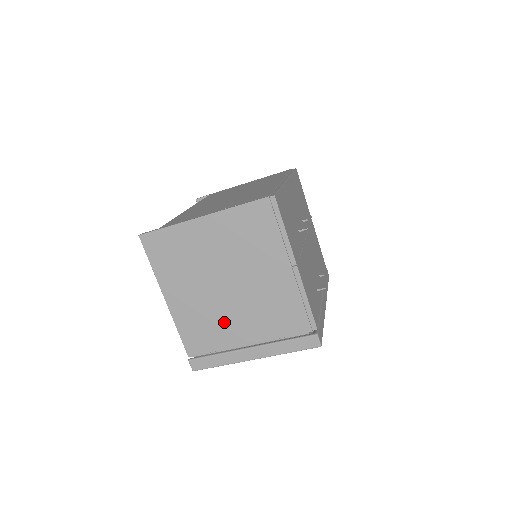
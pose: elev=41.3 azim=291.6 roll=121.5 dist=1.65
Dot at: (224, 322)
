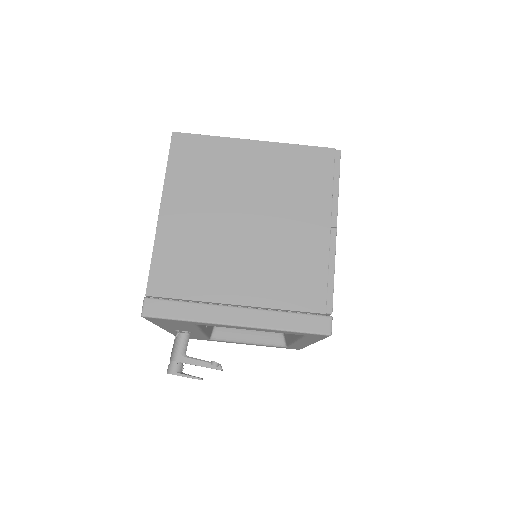
Dot at: (220, 264)
